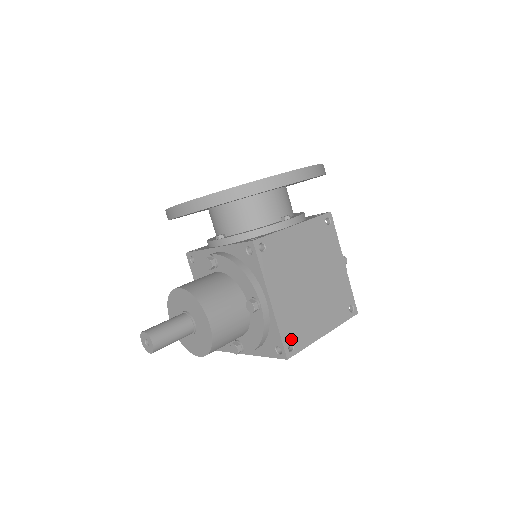
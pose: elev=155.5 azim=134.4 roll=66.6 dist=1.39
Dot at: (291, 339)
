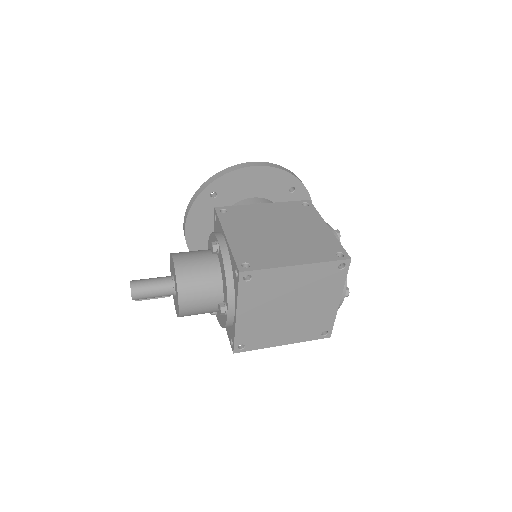
Dot at: (247, 261)
